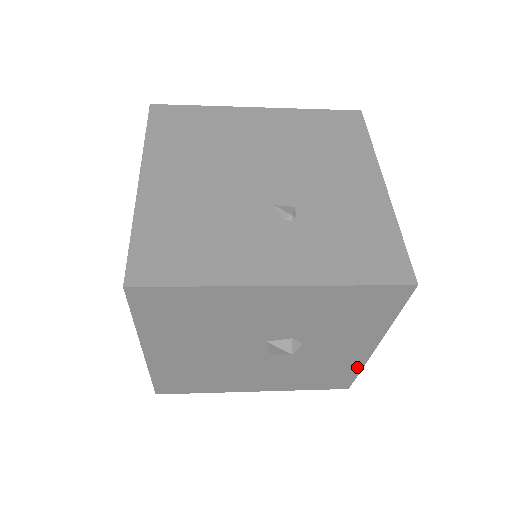
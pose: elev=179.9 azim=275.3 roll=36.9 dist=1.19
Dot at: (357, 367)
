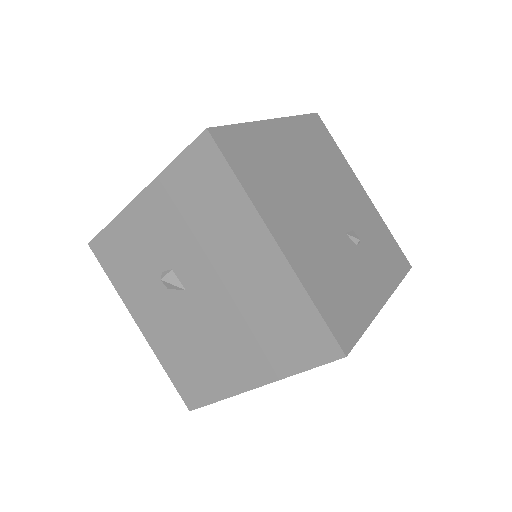
Dot at: occluded
